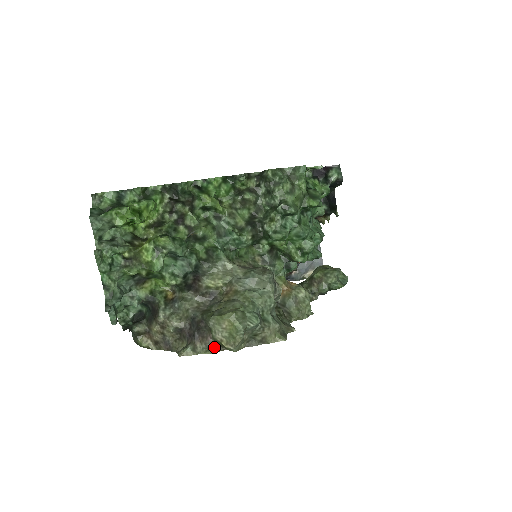
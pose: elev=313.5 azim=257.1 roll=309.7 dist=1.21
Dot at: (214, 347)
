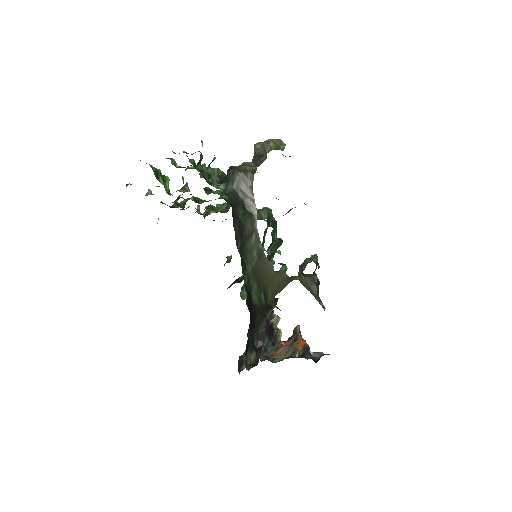
Dot at: (276, 149)
